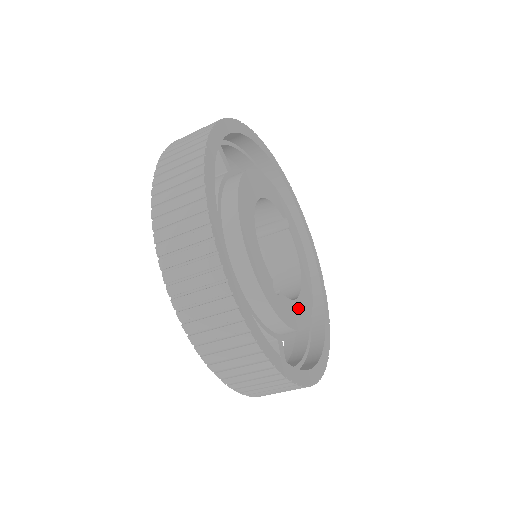
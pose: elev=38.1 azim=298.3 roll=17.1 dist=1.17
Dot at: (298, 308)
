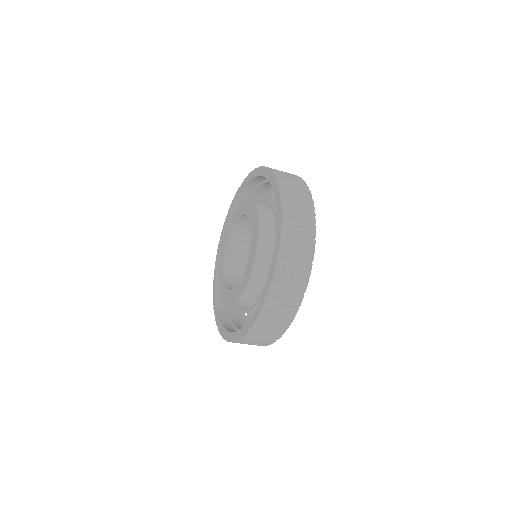
Dot at: occluded
